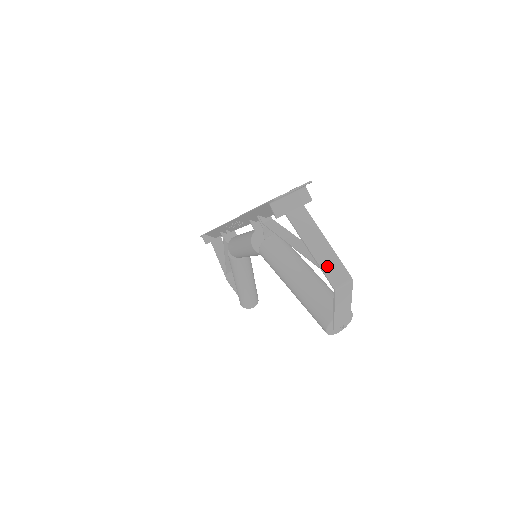
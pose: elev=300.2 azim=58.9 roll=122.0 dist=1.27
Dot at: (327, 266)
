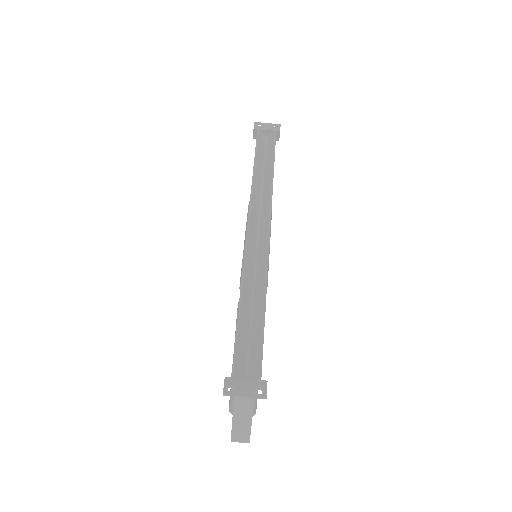
Dot at: (237, 429)
